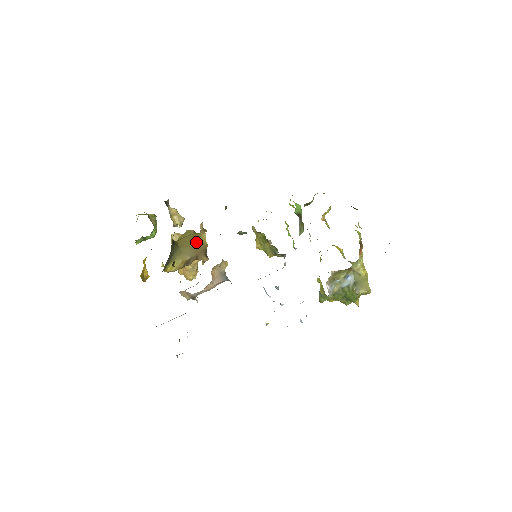
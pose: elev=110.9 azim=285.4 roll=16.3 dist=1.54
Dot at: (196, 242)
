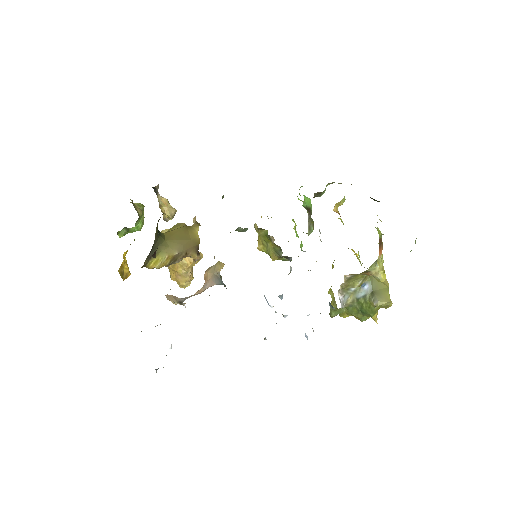
Dot at: (186, 236)
